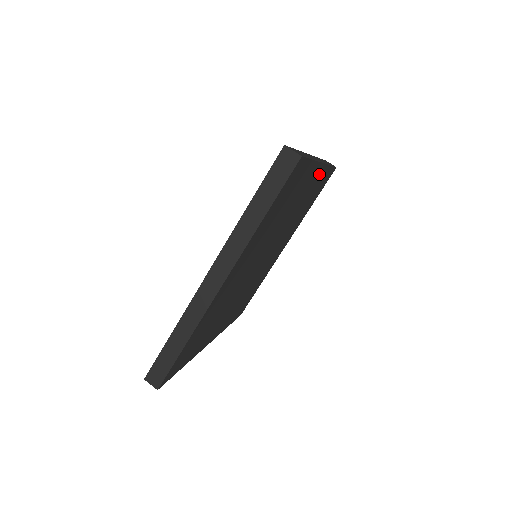
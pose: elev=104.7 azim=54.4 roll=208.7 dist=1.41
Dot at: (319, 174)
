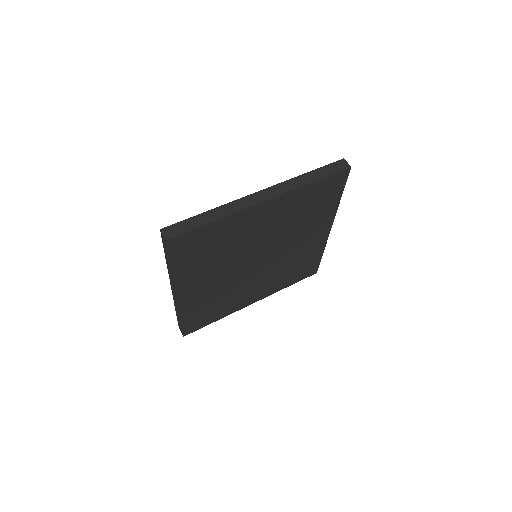
Dot at: (322, 239)
